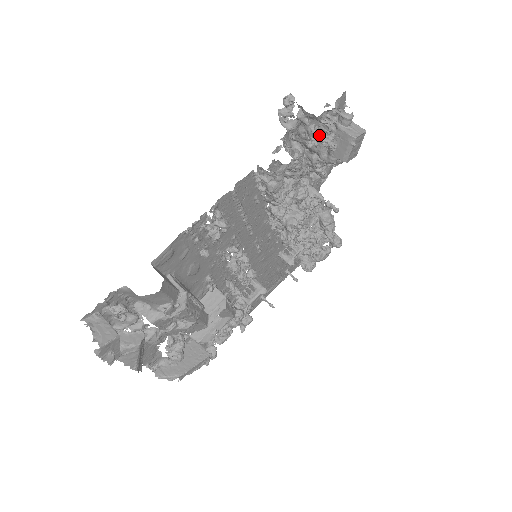
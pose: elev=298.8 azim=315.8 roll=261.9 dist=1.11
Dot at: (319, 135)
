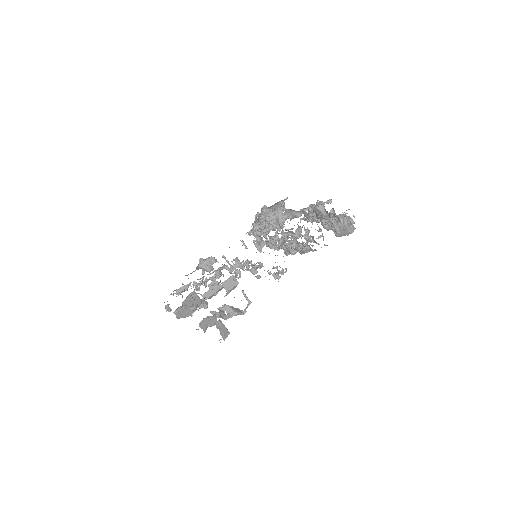
Dot at: (334, 224)
